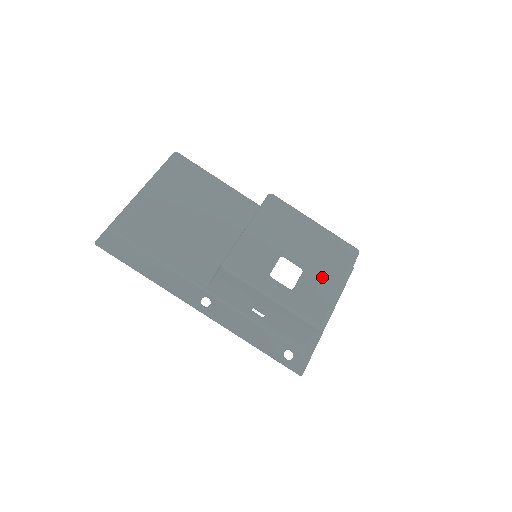
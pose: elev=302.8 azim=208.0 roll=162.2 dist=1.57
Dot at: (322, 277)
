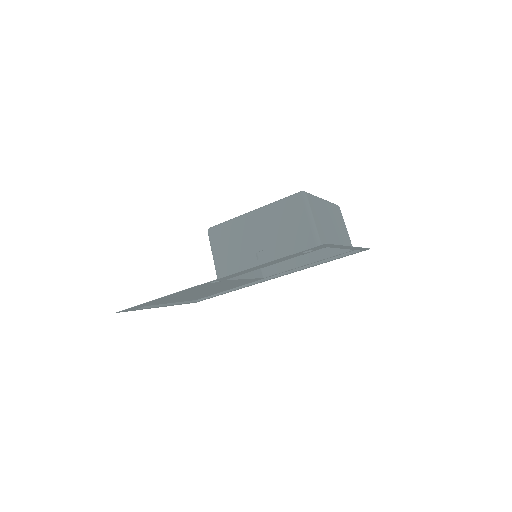
Dot at: occluded
